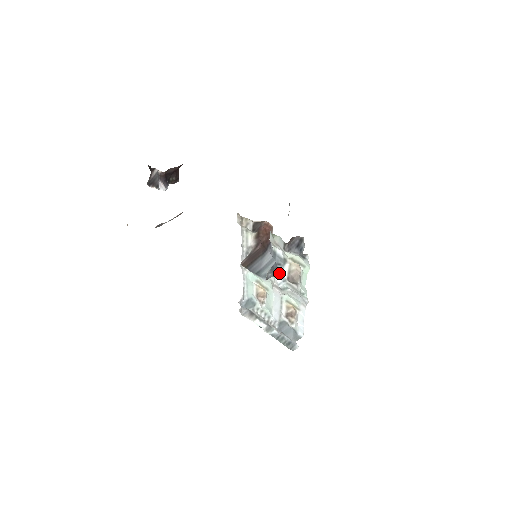
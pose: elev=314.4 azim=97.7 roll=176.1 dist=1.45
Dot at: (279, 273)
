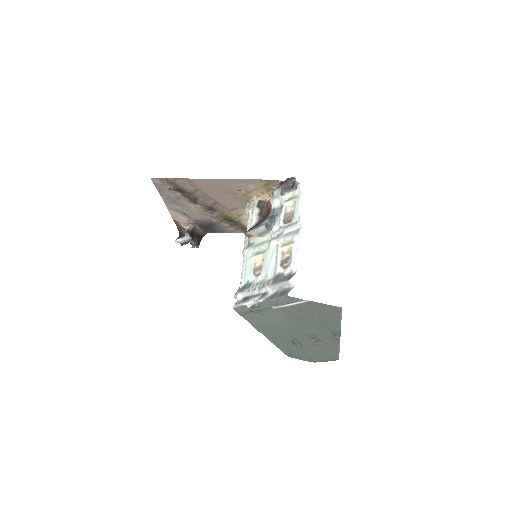
Dot at: (276, 223)
